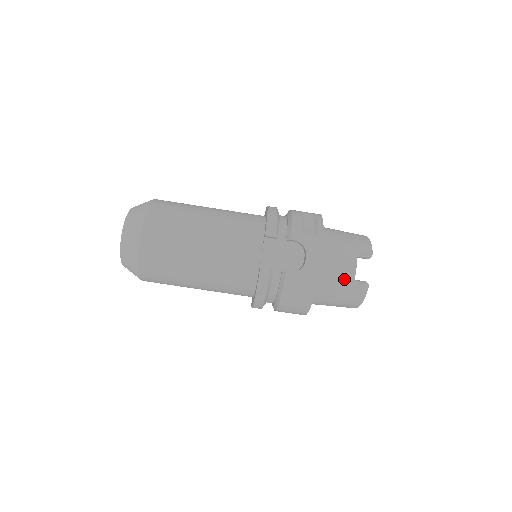
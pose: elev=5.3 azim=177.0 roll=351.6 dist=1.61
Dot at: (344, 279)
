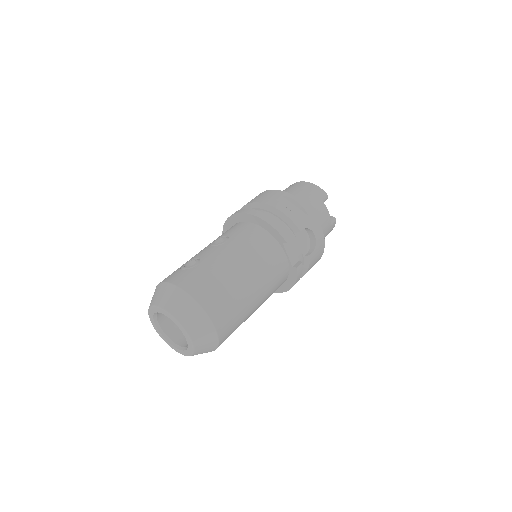
Dot at: (327, 227)
